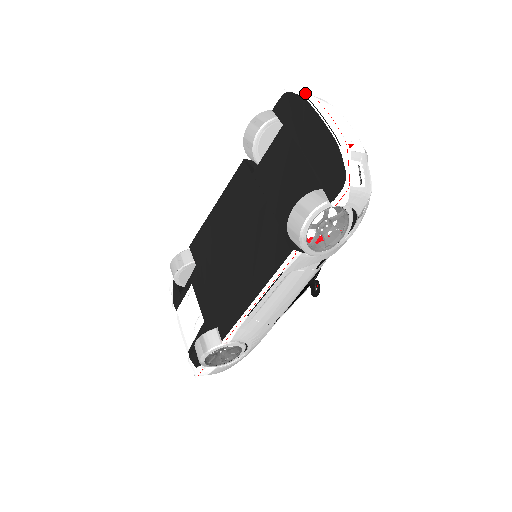
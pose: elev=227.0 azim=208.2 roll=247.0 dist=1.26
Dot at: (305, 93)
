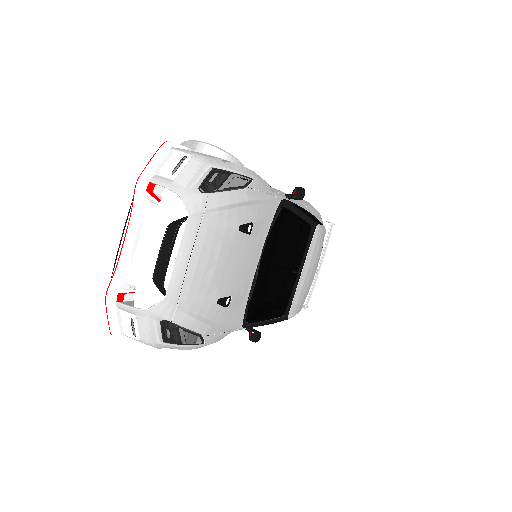
Dot at: (138, 182)
